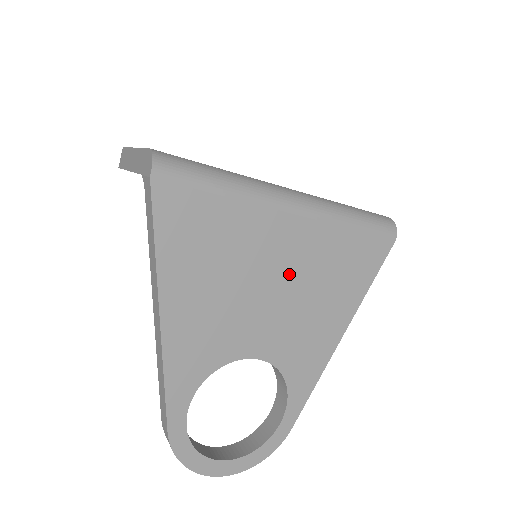
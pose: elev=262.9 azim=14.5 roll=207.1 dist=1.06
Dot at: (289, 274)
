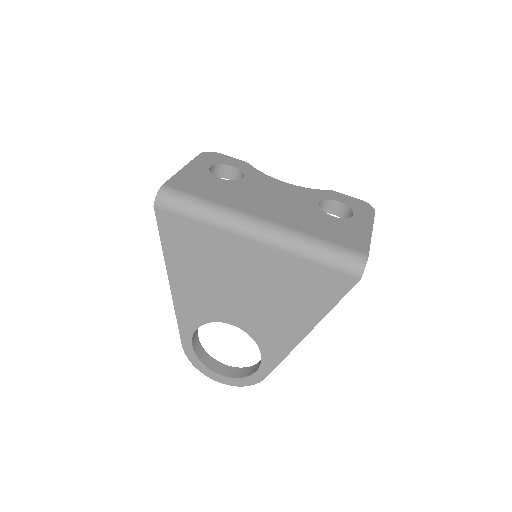
Dot at: (255, 281)
